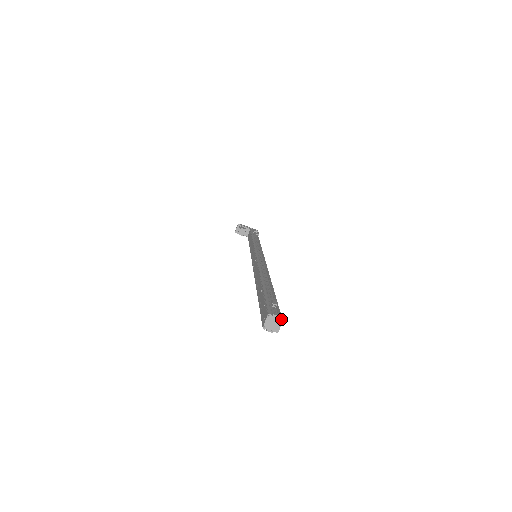
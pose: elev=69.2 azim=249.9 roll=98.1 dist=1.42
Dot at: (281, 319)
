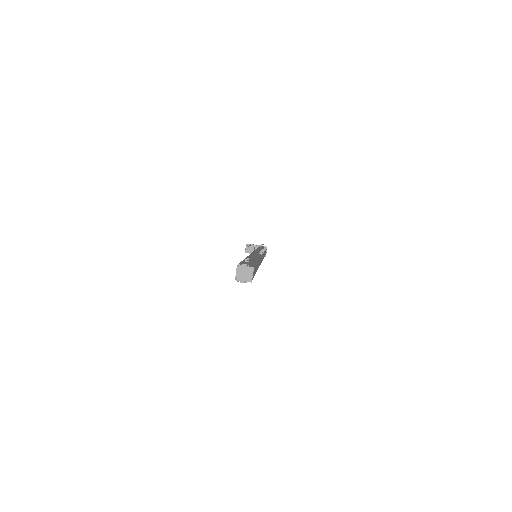
Dot at: (251, 267)
